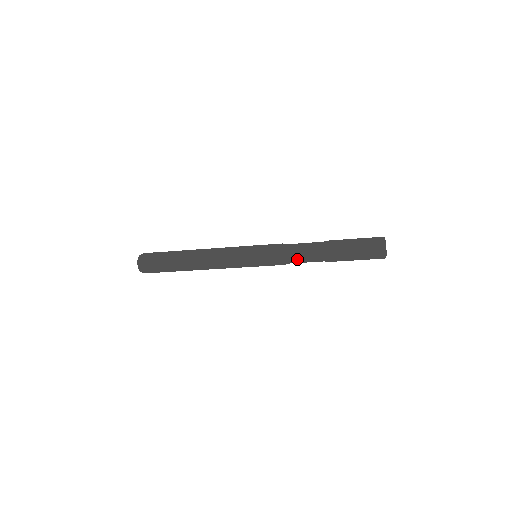
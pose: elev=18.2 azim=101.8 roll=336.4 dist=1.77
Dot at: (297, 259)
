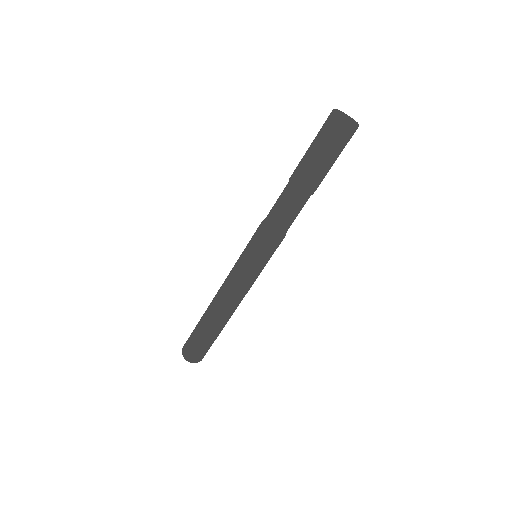
Dot at: (272, 209)
